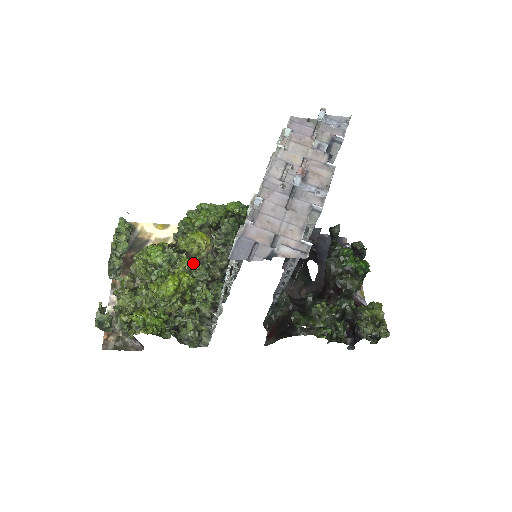
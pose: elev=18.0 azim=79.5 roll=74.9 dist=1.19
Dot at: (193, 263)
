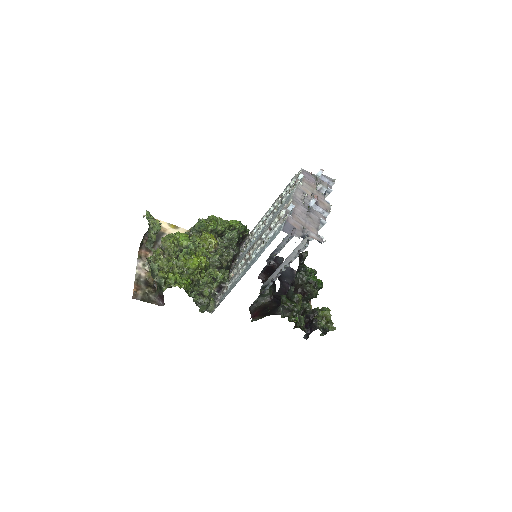
Dot at: (207, 252)
